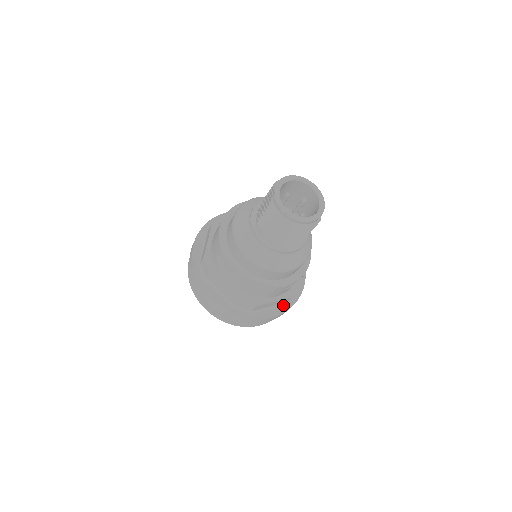
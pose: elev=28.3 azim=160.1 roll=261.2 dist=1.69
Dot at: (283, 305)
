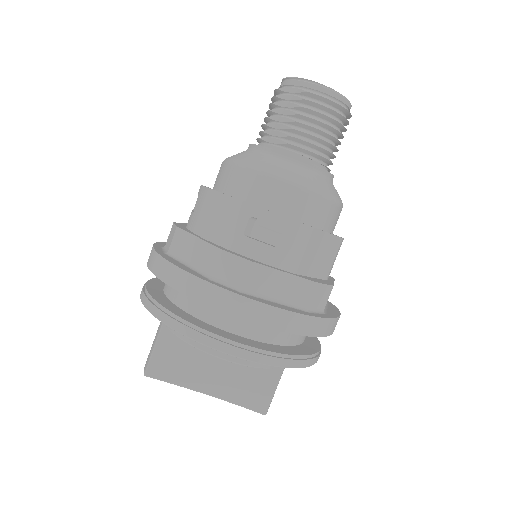
Dot at: (327, 304)
